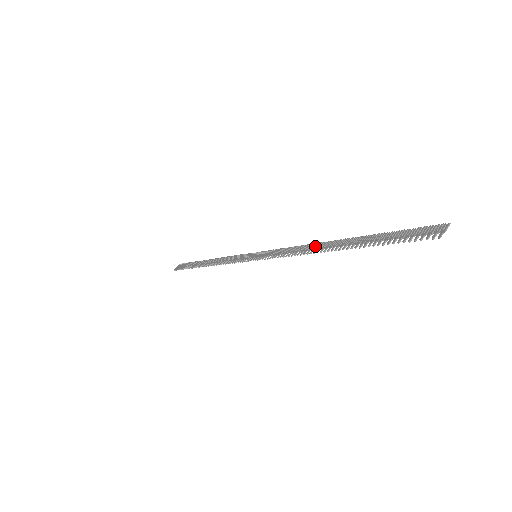
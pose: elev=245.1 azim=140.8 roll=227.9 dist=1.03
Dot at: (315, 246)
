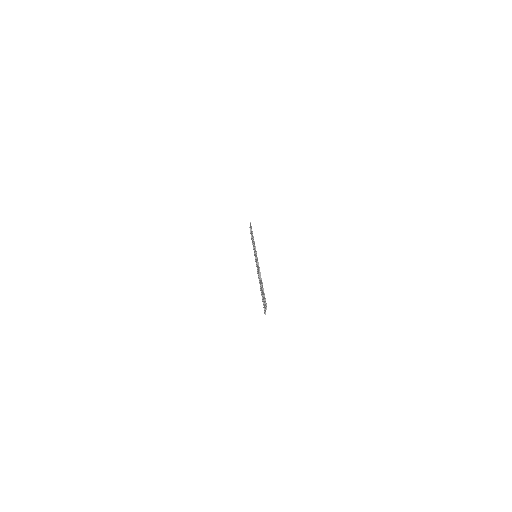
Dot at: (259, 275)
